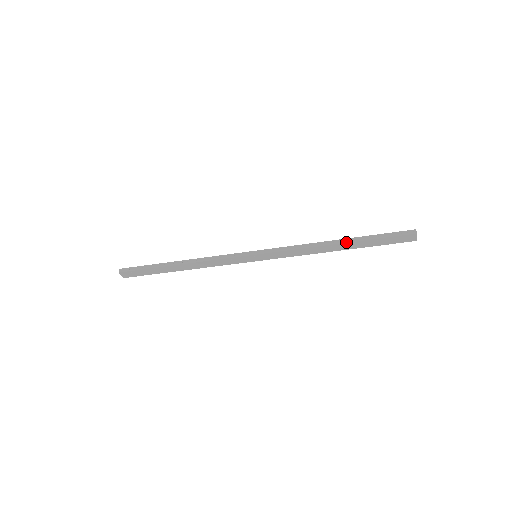
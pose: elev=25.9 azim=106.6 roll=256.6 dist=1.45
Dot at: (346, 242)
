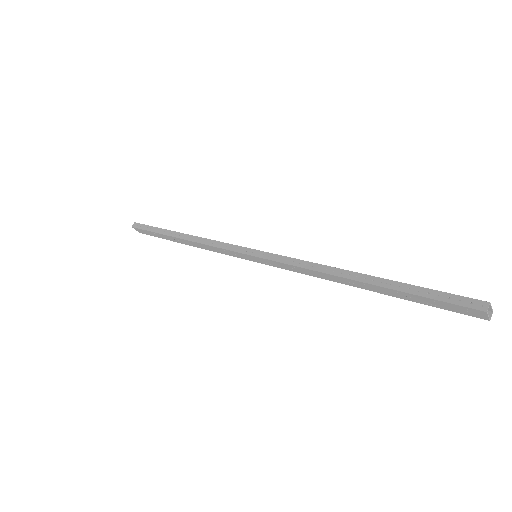
Dot at: (366, 282)
